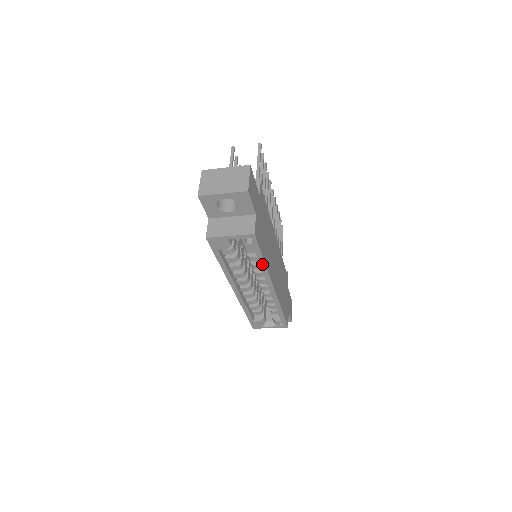
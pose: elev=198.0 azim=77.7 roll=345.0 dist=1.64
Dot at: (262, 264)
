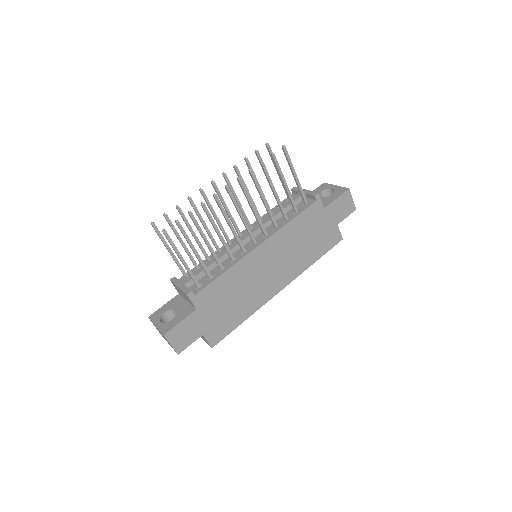
Dot at: (246, 317)
